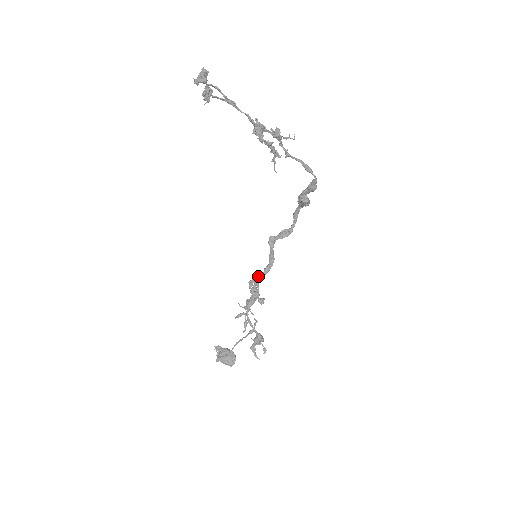
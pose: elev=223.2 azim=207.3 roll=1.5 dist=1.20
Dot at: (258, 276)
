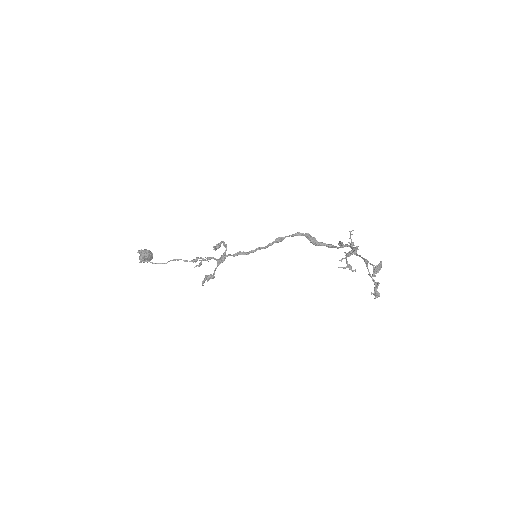
Dot at: occluded
